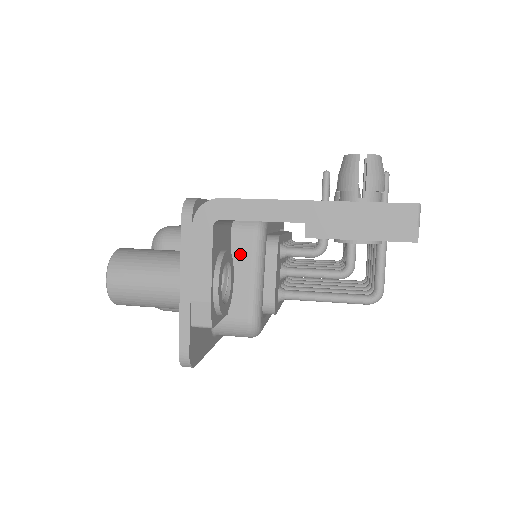
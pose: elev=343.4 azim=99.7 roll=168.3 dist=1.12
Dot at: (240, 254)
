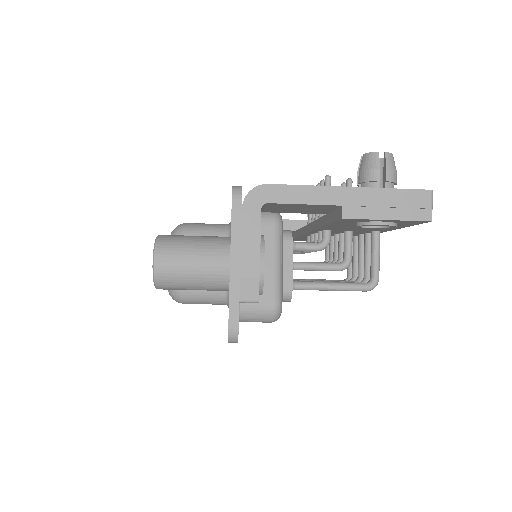
Dot at: occluded
